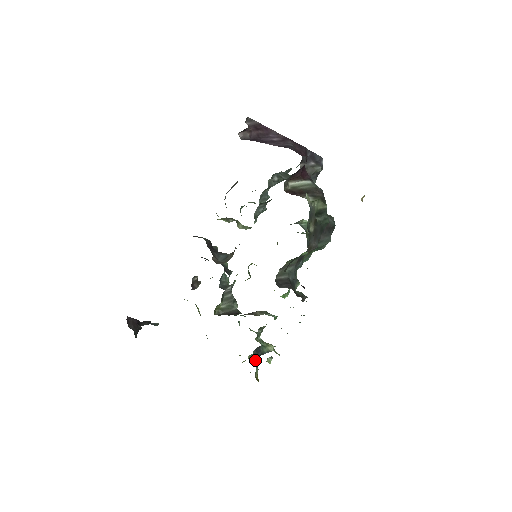
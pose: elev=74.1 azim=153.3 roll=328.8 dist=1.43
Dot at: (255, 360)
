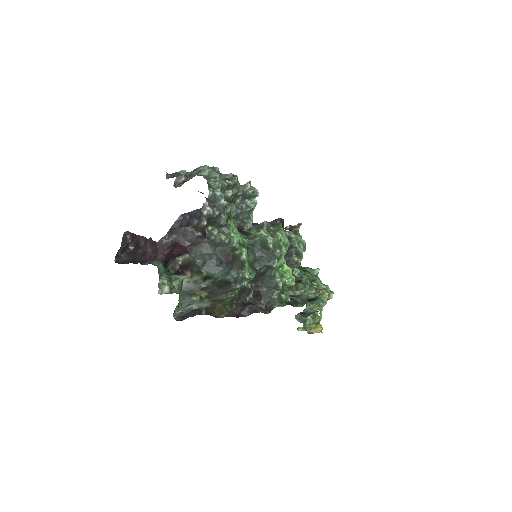
Dot at: (308, 317)
